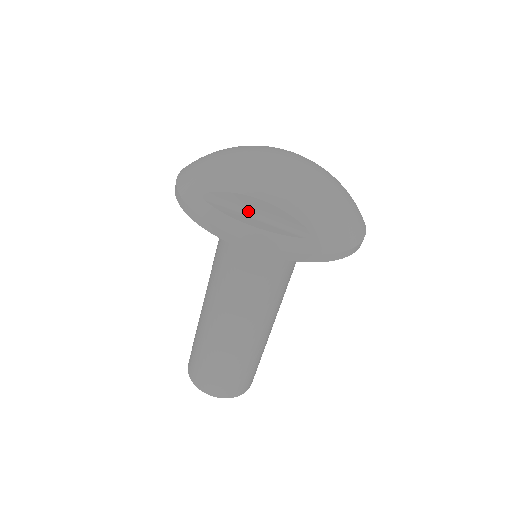
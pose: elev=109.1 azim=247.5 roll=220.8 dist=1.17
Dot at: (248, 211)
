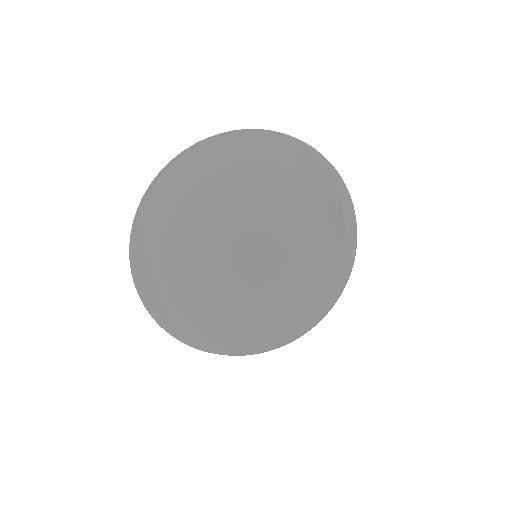
Dot at: occluded
